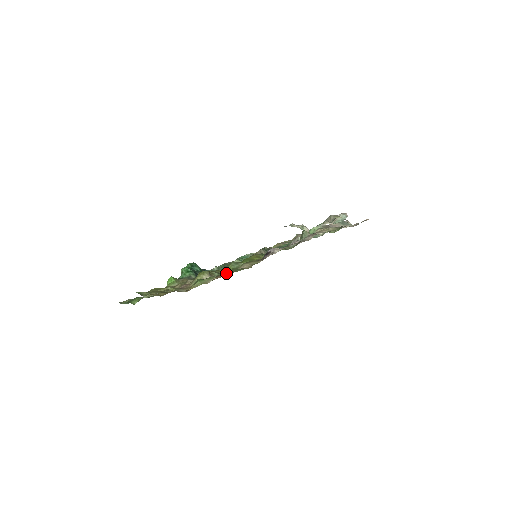
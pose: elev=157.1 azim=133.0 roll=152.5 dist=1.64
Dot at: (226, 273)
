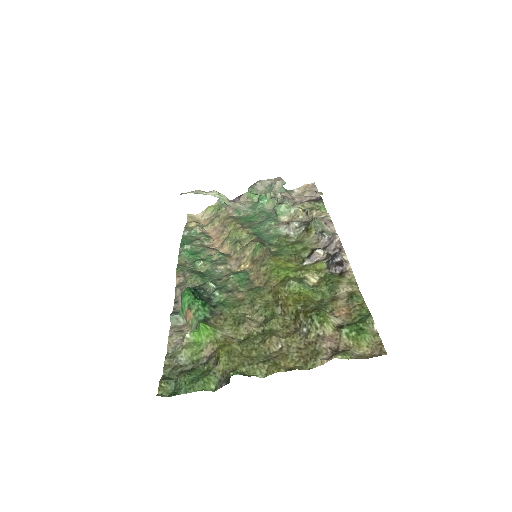
Dot at: (340, 305)
